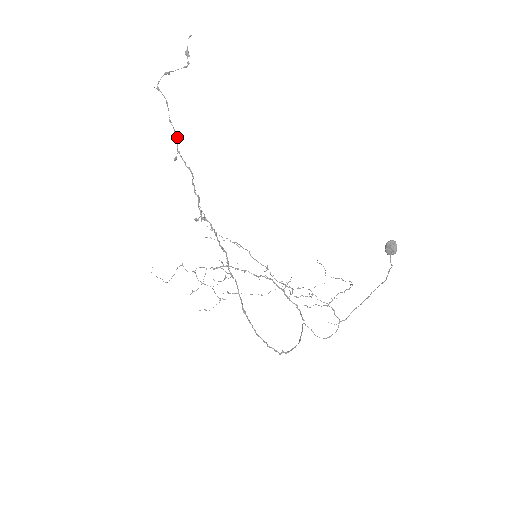
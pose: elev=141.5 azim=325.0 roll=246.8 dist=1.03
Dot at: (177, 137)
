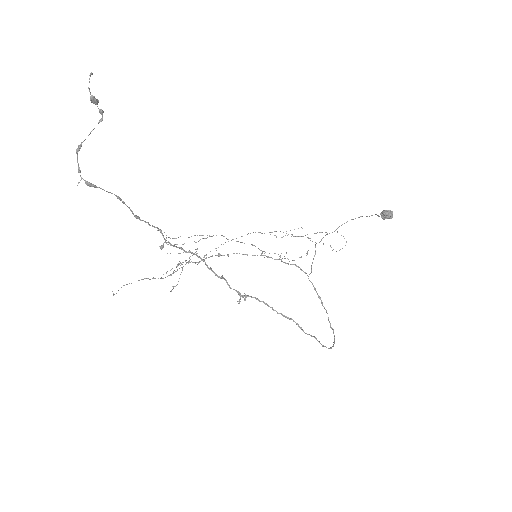
Dot at: occluded
